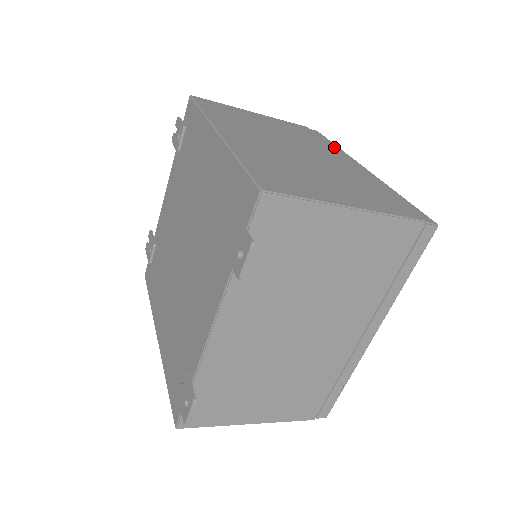
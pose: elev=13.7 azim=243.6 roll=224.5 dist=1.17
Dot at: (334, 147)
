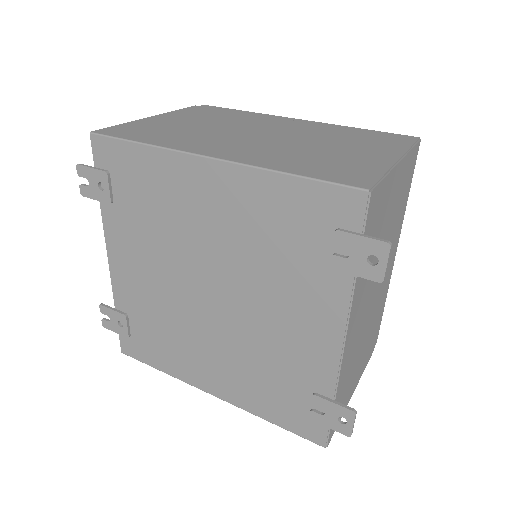
Dot at: (248, 113)
